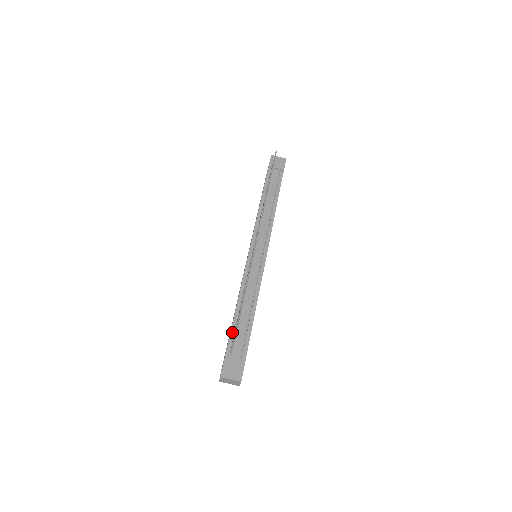
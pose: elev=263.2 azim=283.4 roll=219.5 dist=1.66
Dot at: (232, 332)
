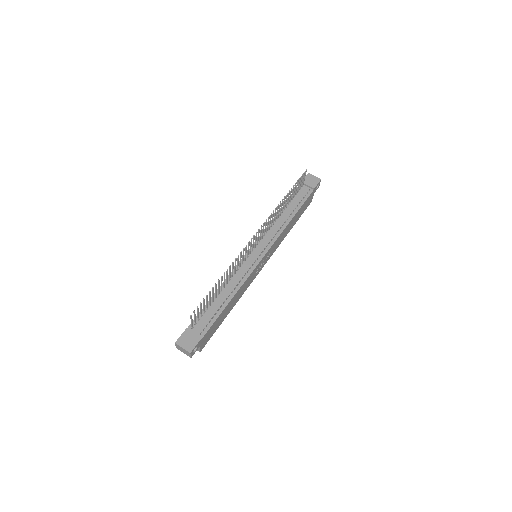
Dot at: (202, 311)
